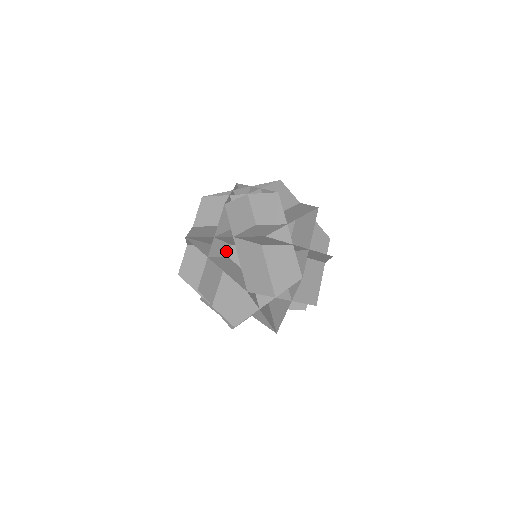
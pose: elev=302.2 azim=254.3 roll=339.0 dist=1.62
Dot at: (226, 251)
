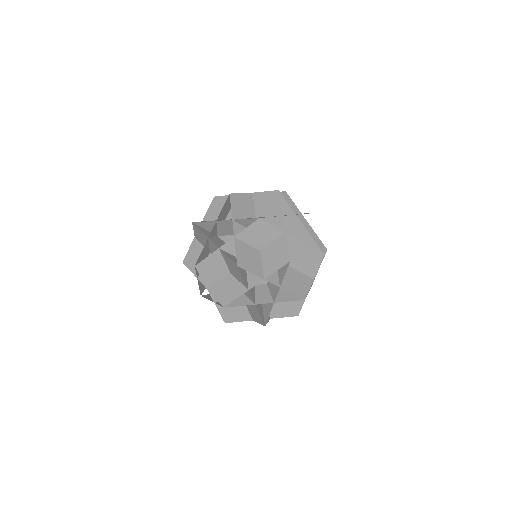
Dot at: occluded
